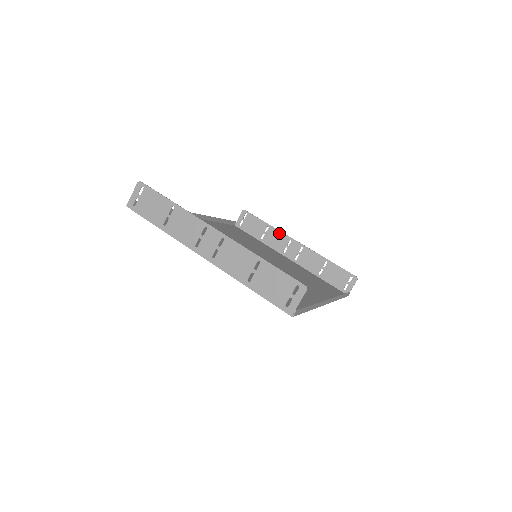
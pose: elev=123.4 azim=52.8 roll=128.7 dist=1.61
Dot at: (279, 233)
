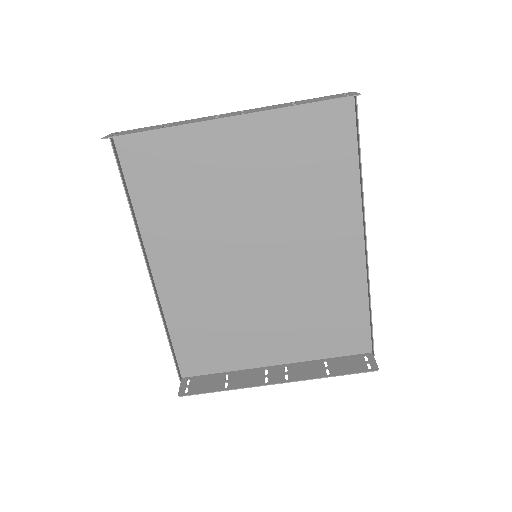
Dot at: occluded
